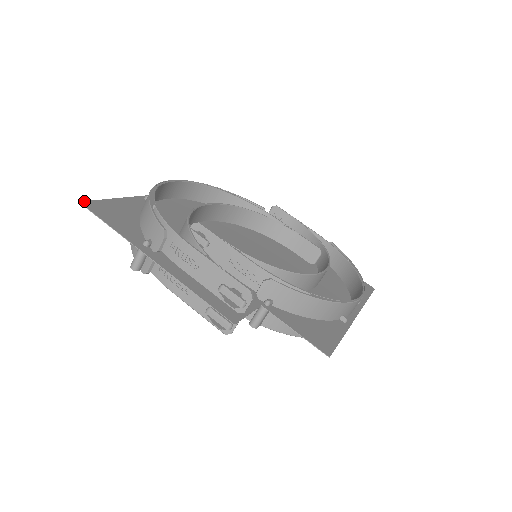
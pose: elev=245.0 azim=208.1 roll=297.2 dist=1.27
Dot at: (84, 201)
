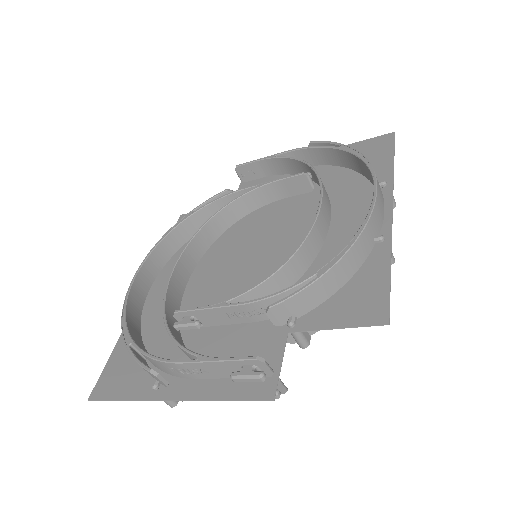
Dot at: (91, 394)
